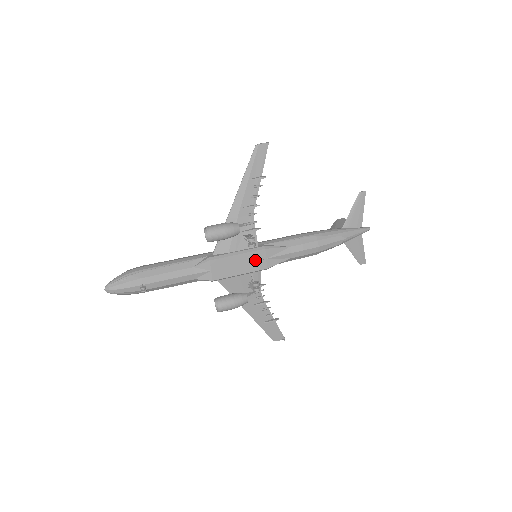
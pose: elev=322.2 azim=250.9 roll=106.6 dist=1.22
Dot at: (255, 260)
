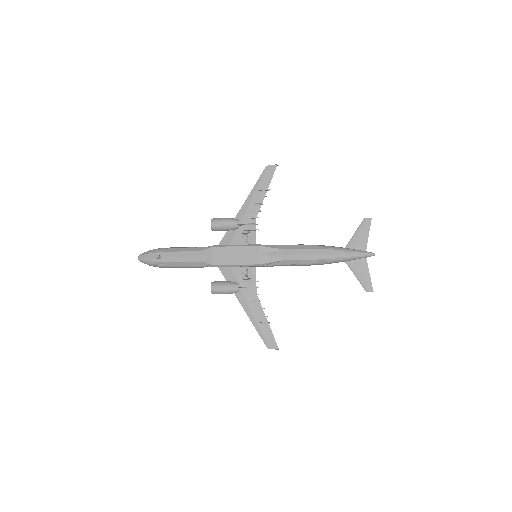
Dot at: (250, 254)
